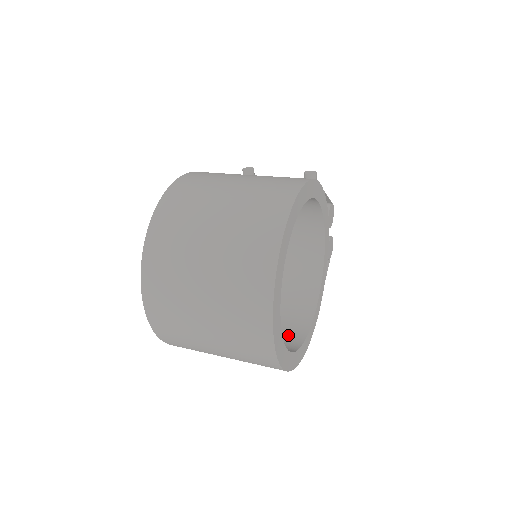
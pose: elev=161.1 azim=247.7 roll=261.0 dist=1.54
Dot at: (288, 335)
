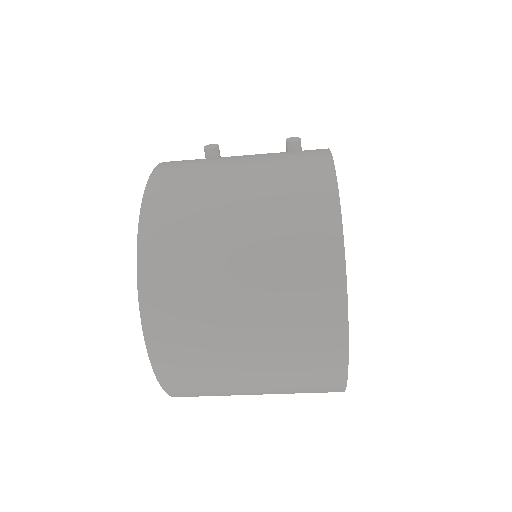
Dot at: occluded
